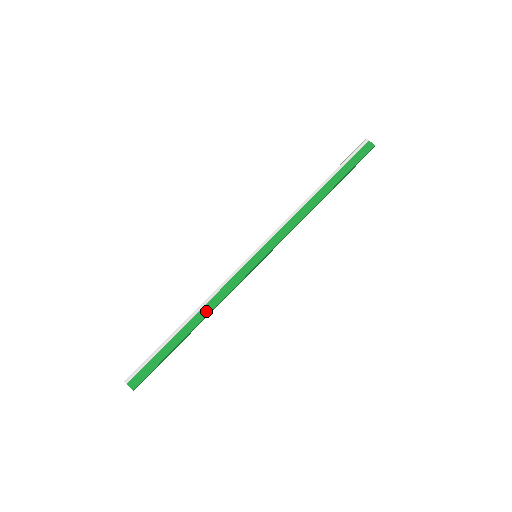
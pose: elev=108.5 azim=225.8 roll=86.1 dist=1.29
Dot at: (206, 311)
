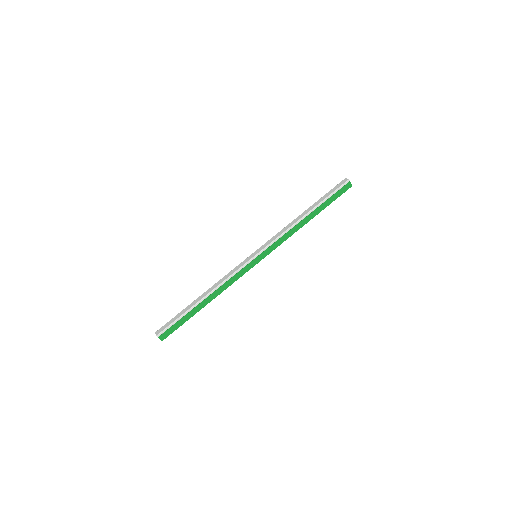
Dot at: (218, 293)
